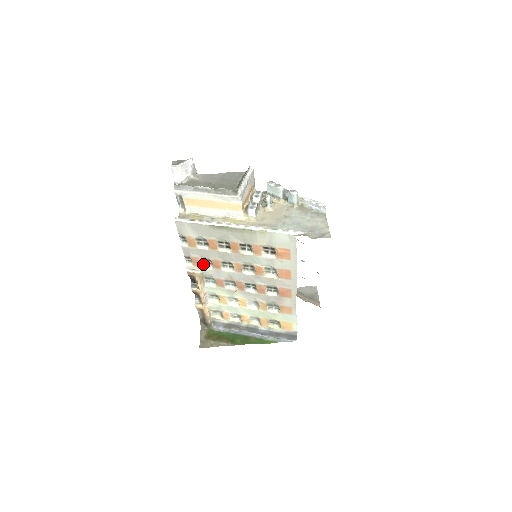
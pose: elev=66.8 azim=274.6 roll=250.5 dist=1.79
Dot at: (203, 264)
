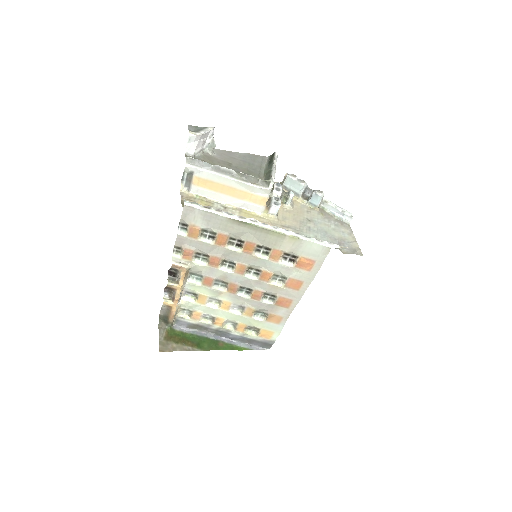
Dot at: (195, 258)
